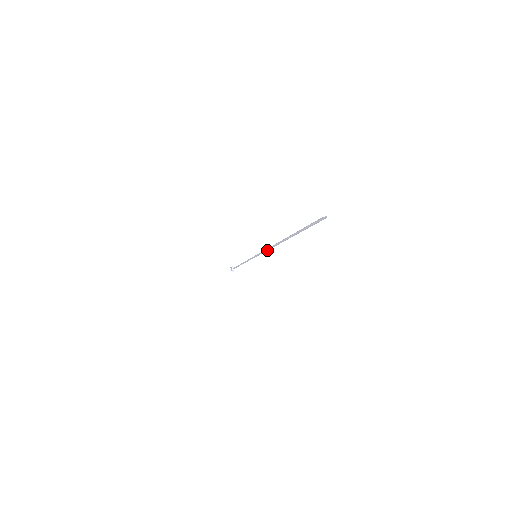
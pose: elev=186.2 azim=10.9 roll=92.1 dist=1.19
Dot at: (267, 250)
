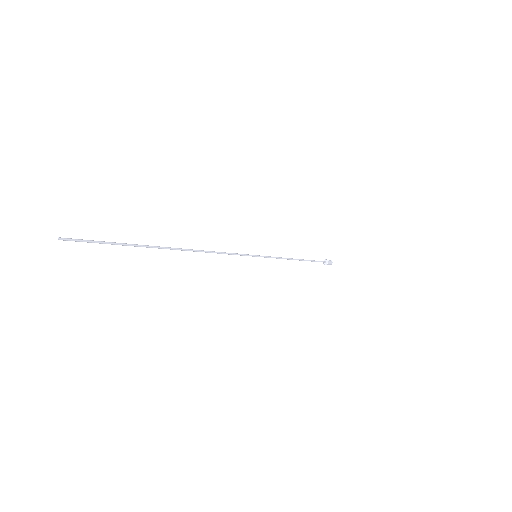
Dot at: (221, 253)
